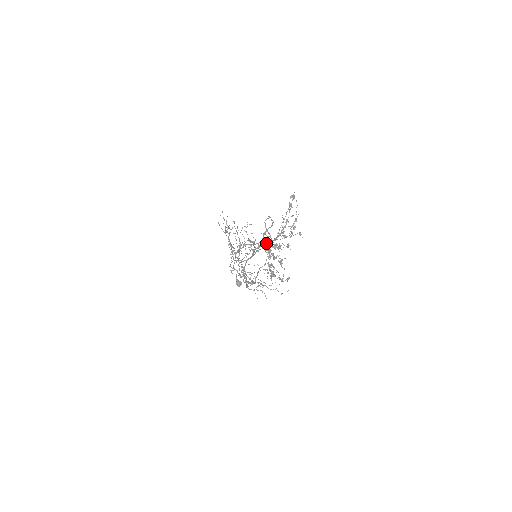
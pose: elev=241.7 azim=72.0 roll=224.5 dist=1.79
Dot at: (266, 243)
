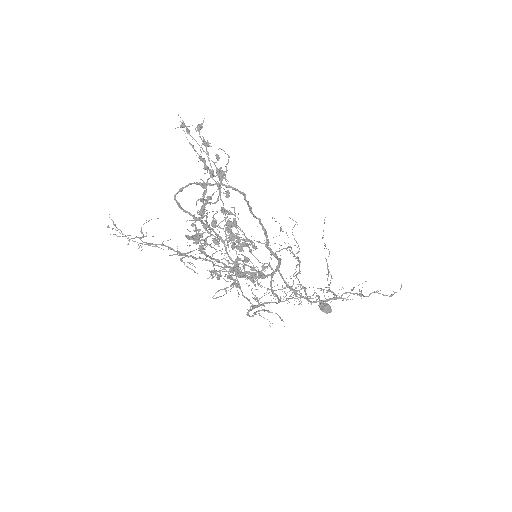
Dot at: (196, 228)
